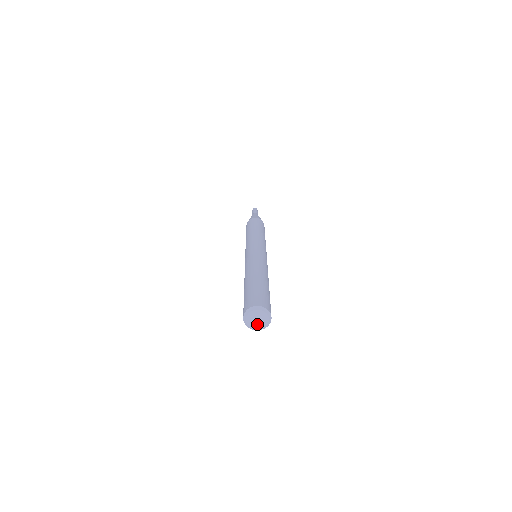
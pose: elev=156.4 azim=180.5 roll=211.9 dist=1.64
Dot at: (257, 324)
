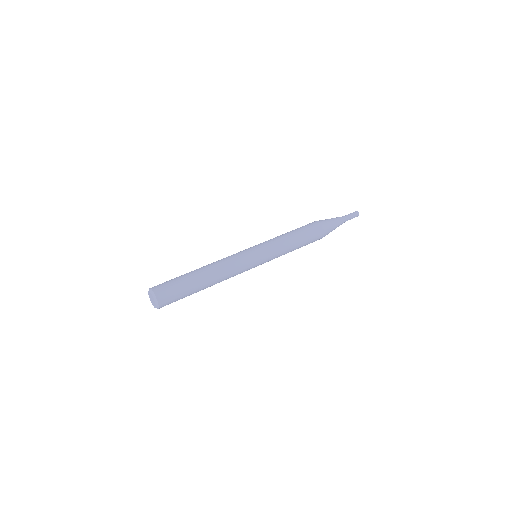
Dot at: (153, 303)
